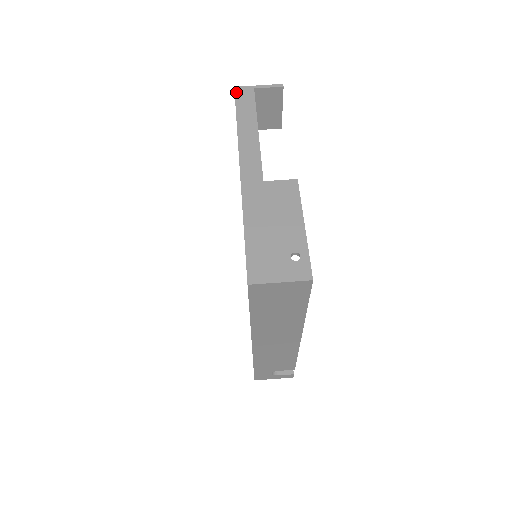
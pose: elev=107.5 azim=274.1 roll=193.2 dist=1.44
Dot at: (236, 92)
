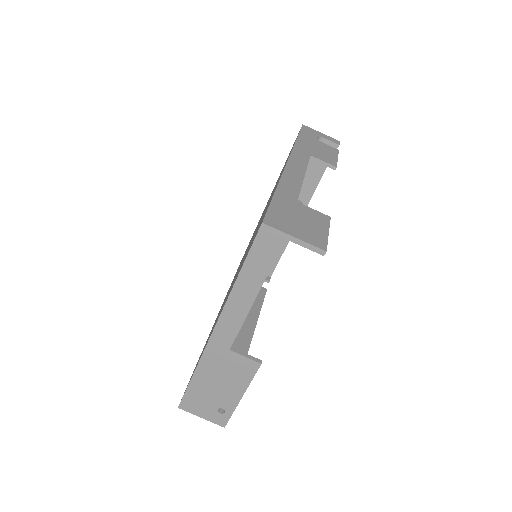
Dot at: (260, 233)
